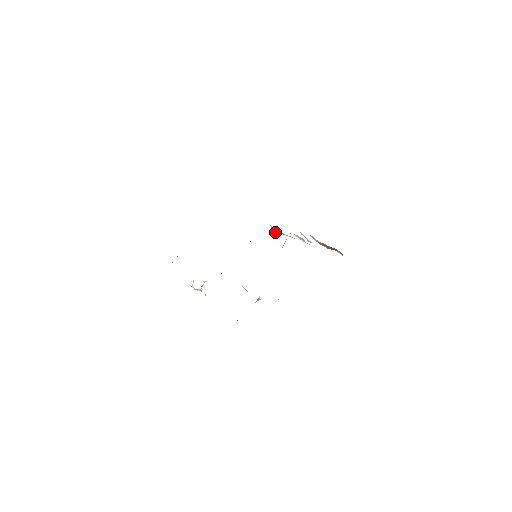
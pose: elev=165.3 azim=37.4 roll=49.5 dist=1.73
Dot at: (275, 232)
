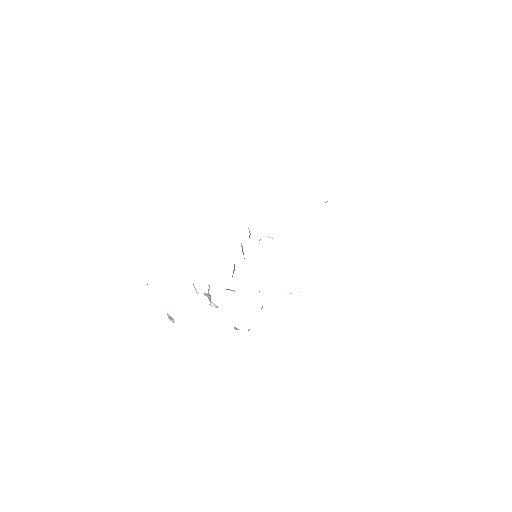
Dot at: (259, 240)
